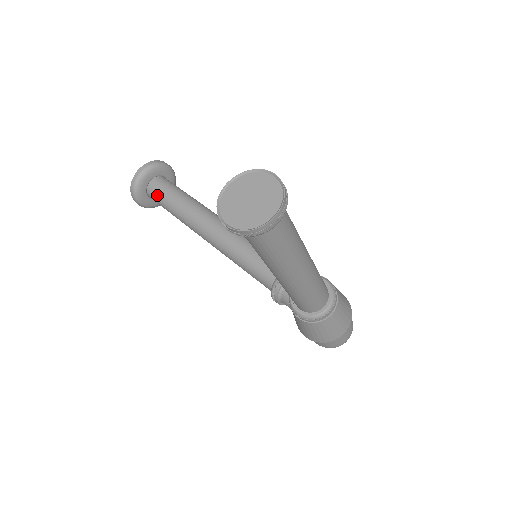
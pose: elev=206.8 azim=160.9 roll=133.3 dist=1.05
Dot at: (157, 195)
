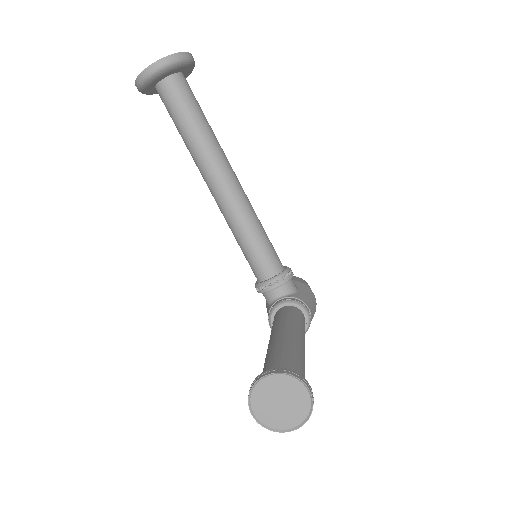
Dot at: (168, 104)
